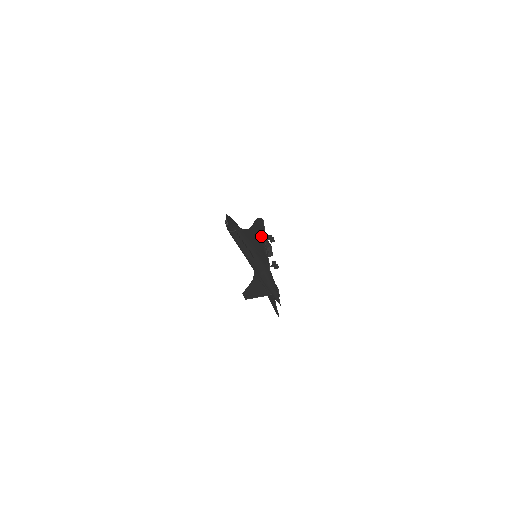
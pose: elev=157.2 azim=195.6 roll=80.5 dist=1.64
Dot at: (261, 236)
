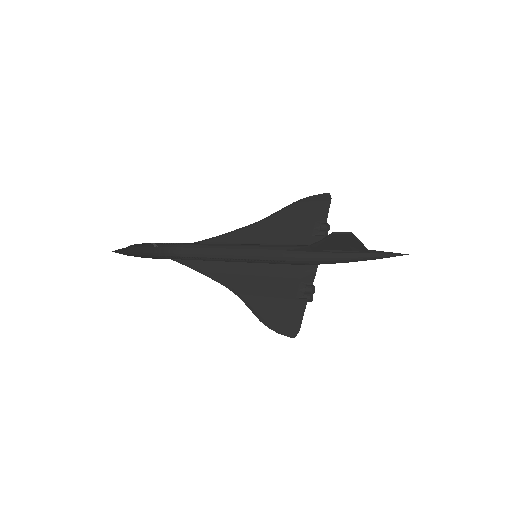
Dot at: (313, 213)
